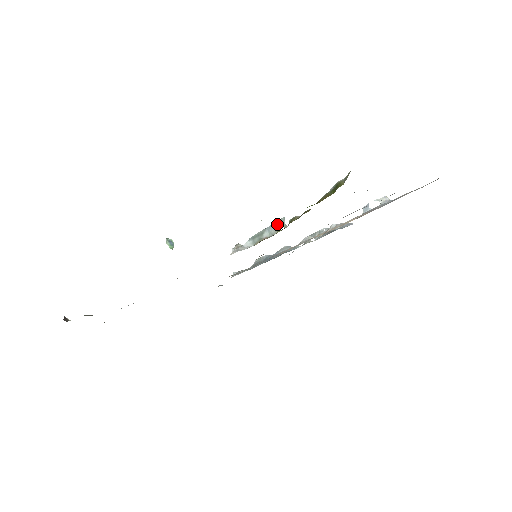
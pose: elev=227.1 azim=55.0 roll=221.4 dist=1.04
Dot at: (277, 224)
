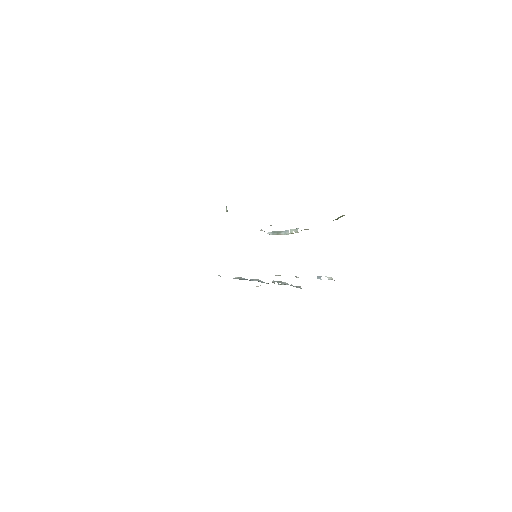
Dot at: (292, 230)
